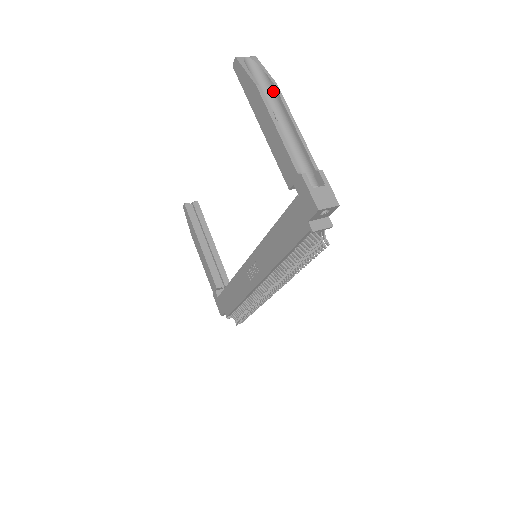
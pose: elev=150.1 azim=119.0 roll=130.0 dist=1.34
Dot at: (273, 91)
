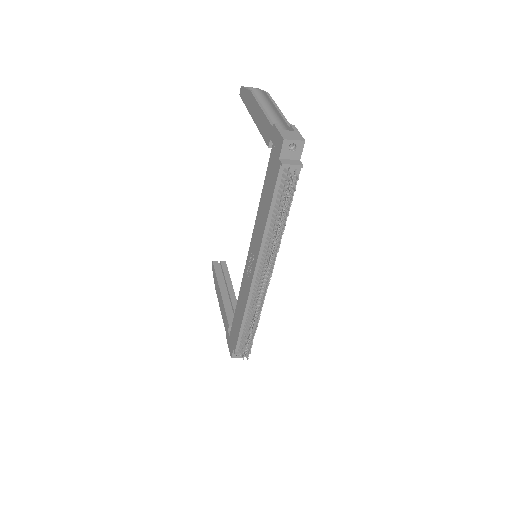
Dot at: (265, 98)
